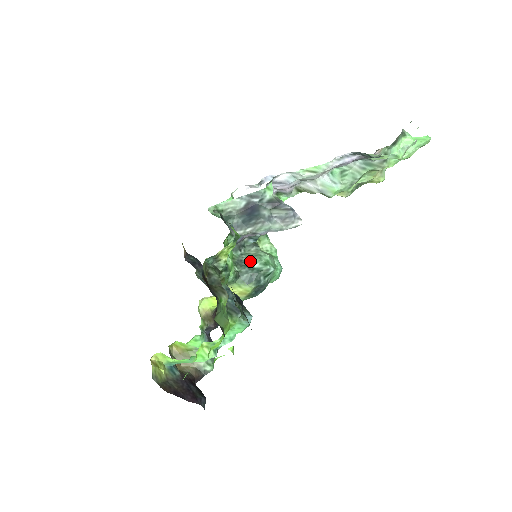
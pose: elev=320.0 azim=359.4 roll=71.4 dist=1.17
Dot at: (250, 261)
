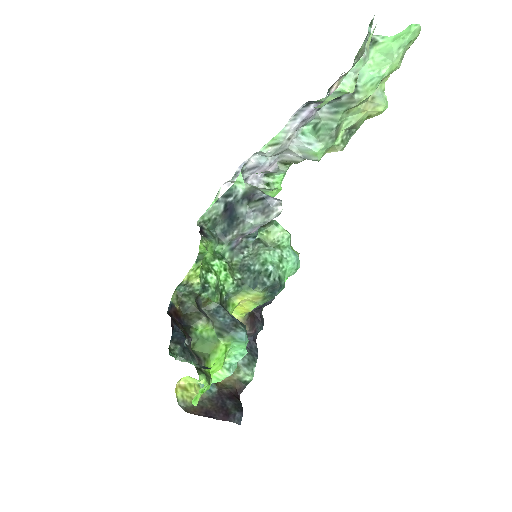
Dot at: (251, 263)
